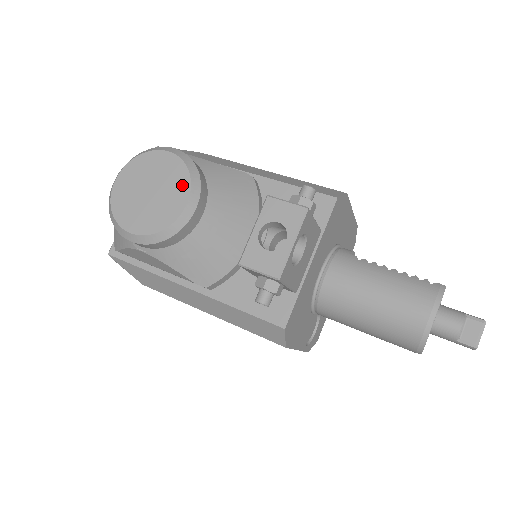
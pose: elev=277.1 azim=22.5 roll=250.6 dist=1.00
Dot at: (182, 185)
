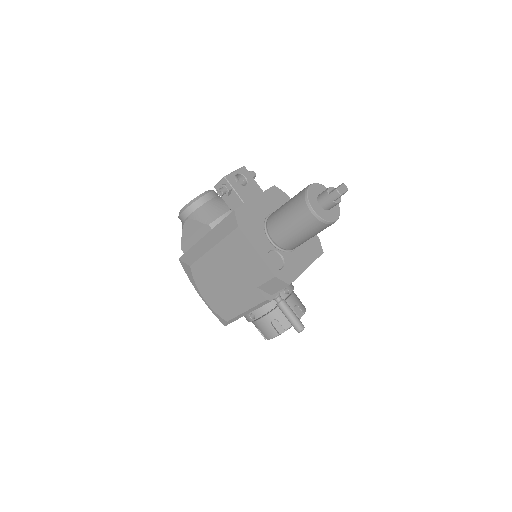
Dot at: occluded
